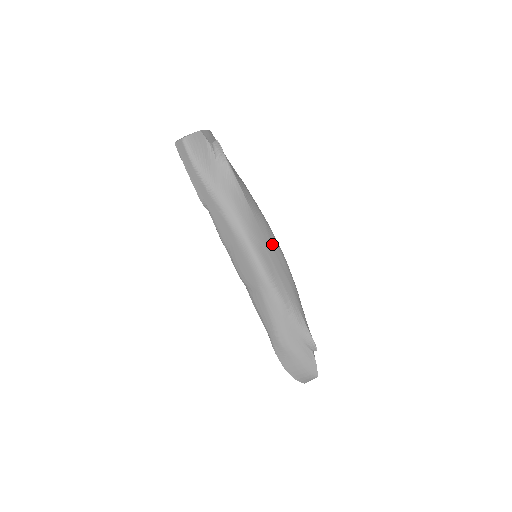
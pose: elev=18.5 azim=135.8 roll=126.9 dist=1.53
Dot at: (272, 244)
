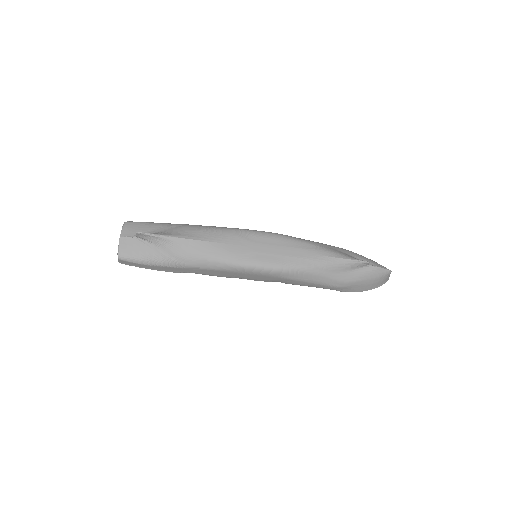
Dot at: (255, 241)
